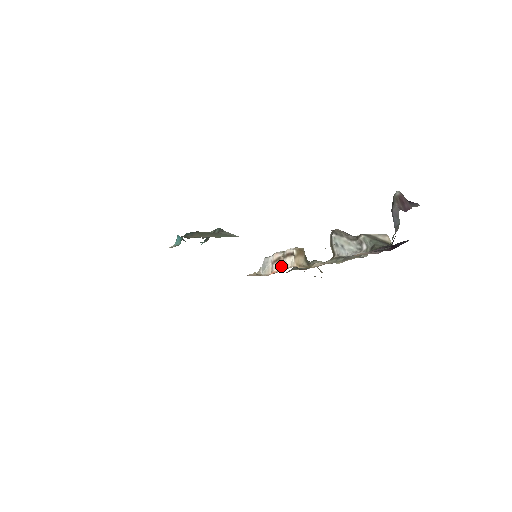
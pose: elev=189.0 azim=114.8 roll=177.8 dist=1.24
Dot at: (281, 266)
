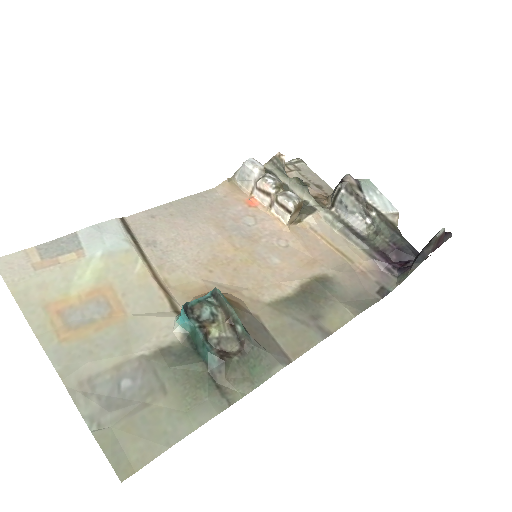
Dot at: (268, 203)
